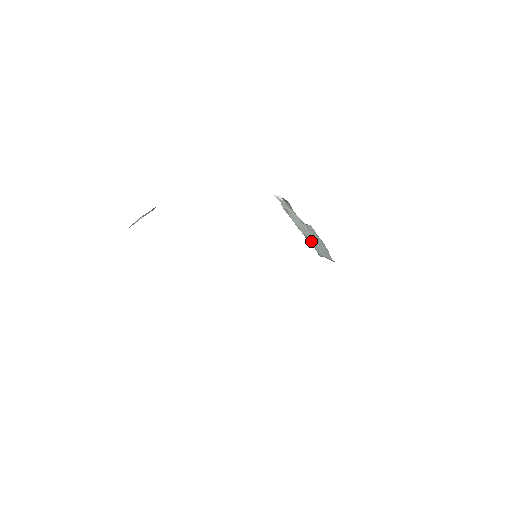
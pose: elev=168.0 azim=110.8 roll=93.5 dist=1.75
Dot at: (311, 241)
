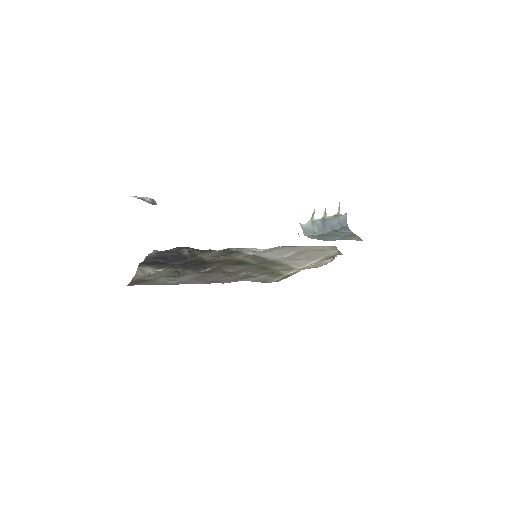
Dot at: occluded
